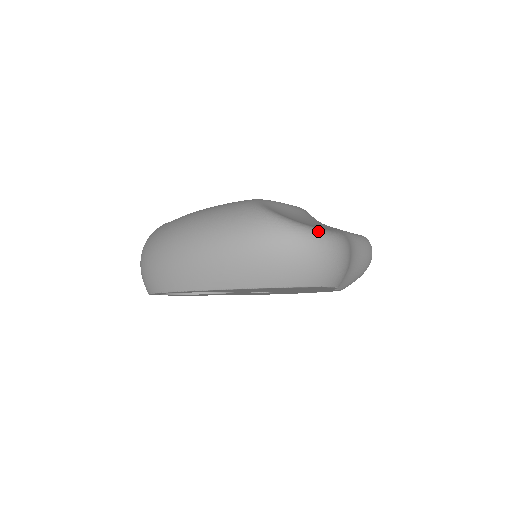
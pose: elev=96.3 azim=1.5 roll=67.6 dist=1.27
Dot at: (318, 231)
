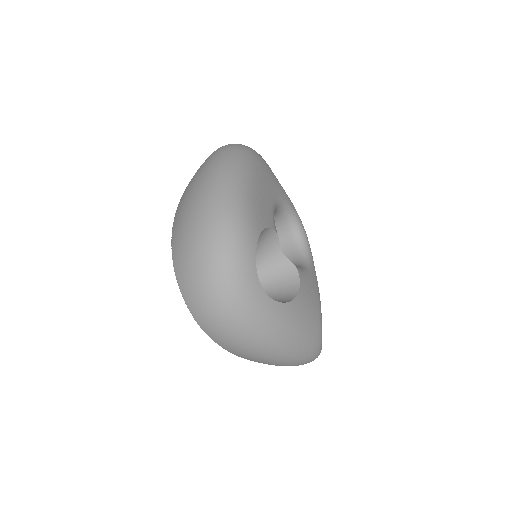
Dot at: occluded
